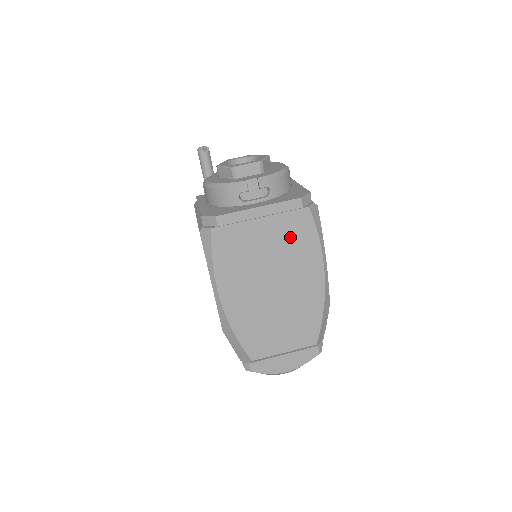
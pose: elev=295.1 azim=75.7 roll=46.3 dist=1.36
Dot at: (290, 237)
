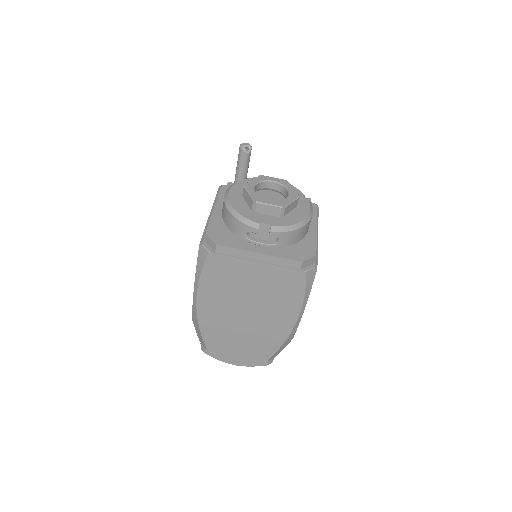
Dot at: (278, 285)
